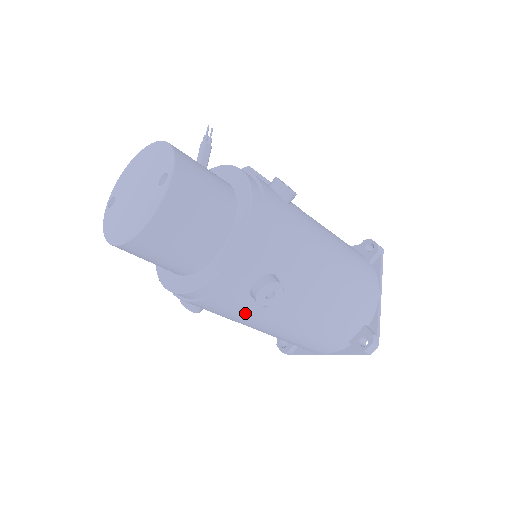
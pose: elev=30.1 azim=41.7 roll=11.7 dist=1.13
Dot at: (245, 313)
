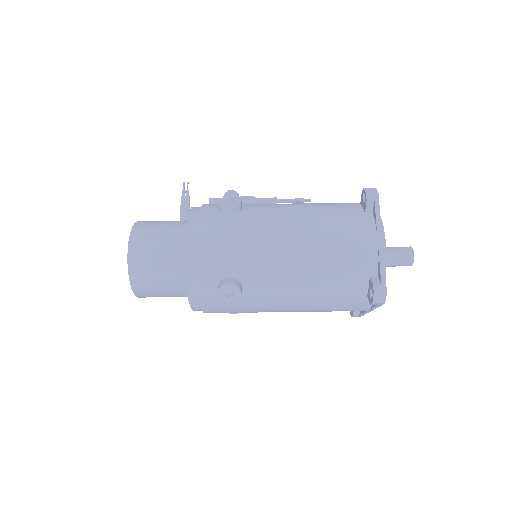
Dot at: (241, 308)
